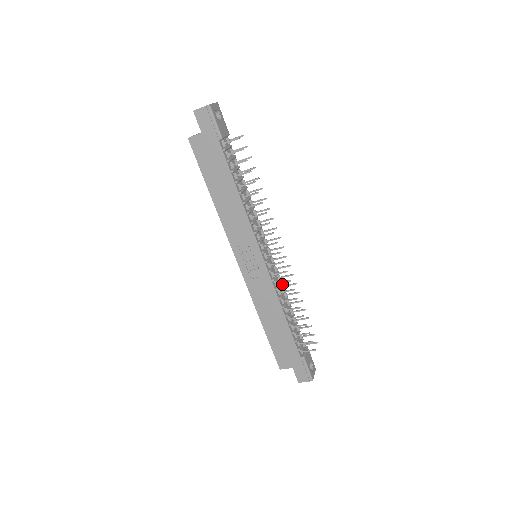
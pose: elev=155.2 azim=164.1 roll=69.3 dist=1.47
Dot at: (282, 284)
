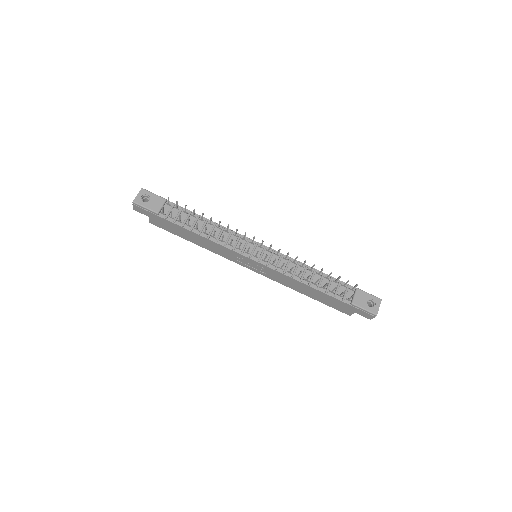
Dot at: (291, 261)
